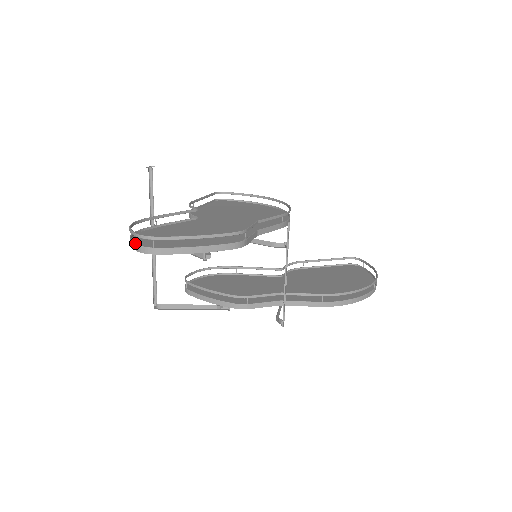
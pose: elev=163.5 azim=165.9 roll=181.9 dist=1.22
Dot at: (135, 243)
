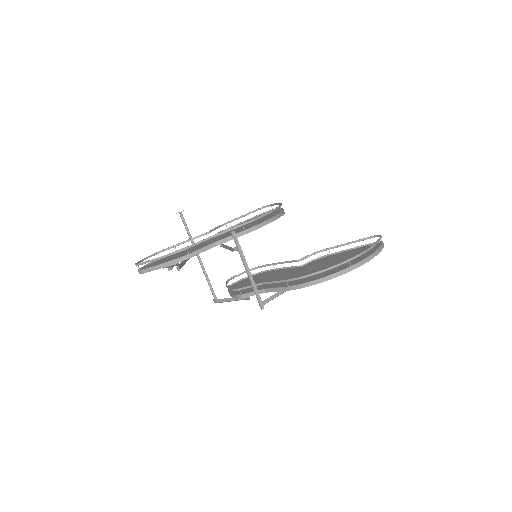
Dot at: (139, 268)
